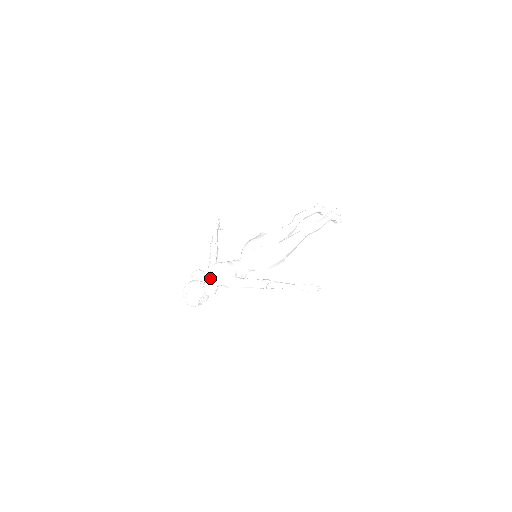
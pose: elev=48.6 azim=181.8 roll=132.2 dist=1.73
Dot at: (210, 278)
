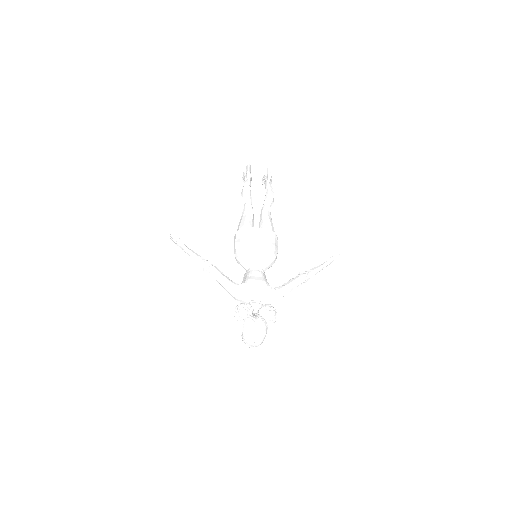
Dot at: (263, 305)
